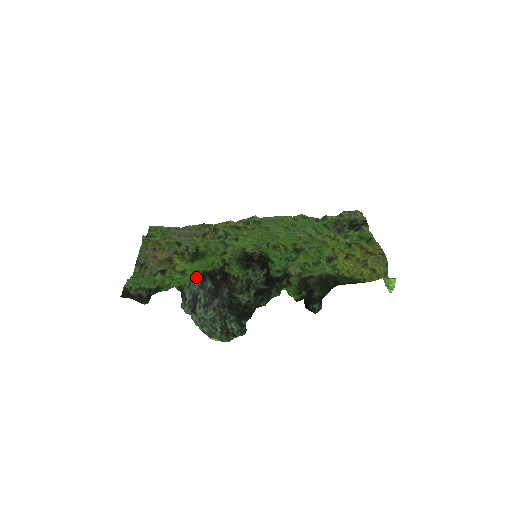
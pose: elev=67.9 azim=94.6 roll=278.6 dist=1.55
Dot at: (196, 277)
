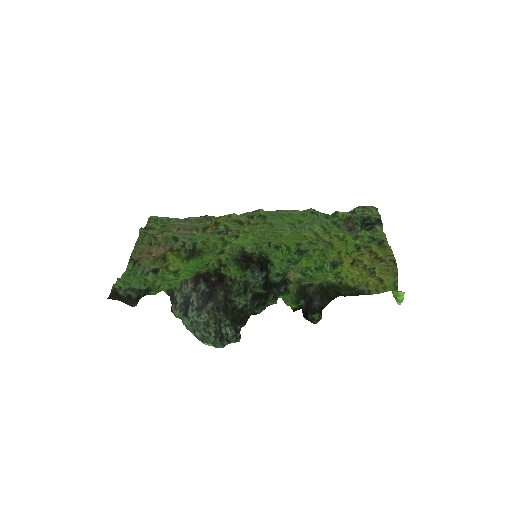
Dot at: (188, 279)
